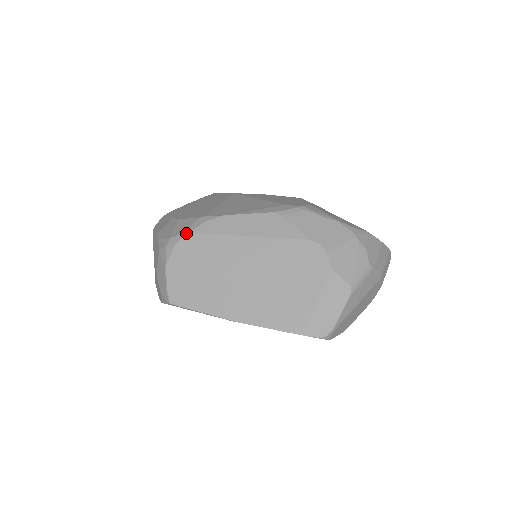
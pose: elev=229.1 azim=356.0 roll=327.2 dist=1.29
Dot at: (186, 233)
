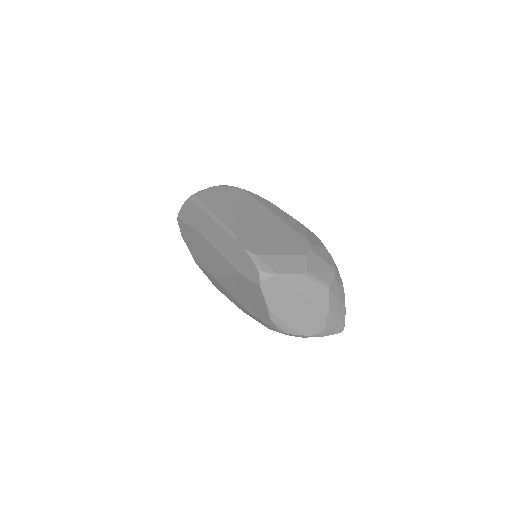
Dot at: occluded
